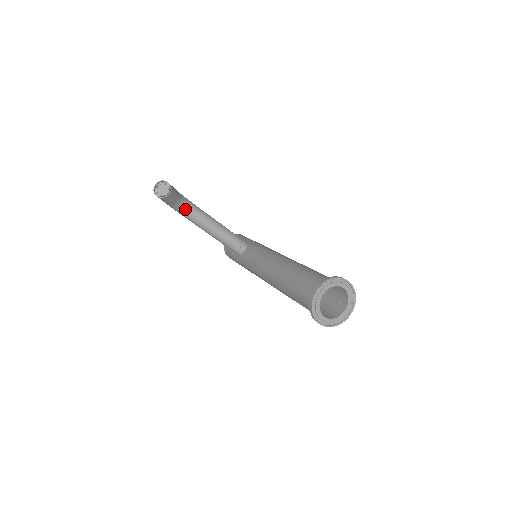
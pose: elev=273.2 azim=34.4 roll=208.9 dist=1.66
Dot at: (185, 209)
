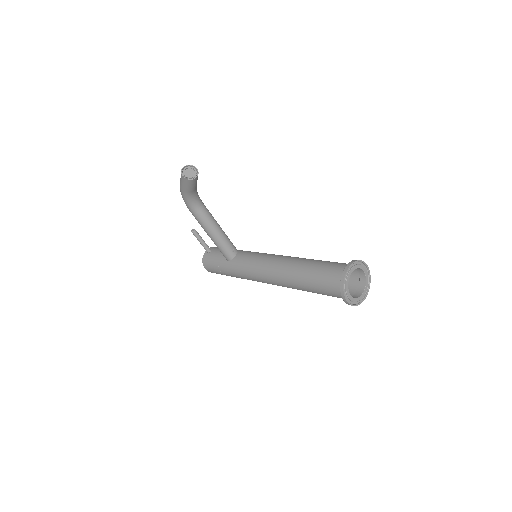
Dot at: (196, 201)
